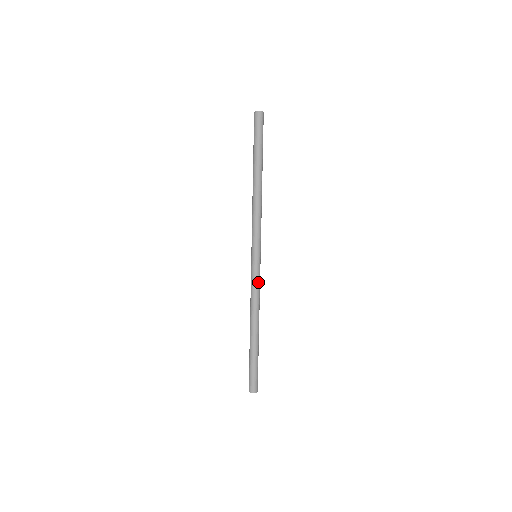
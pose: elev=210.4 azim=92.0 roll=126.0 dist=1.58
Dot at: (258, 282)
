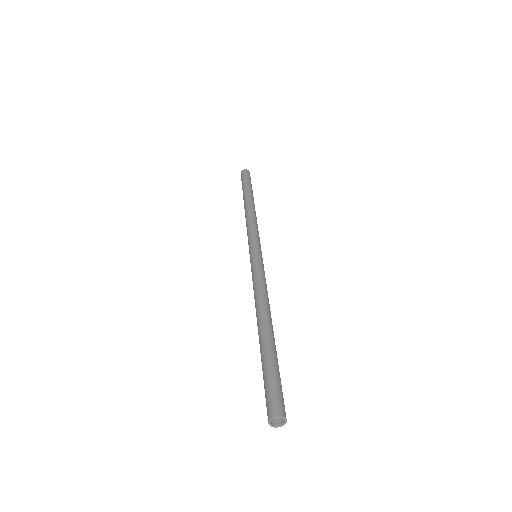
Dot at: (261, 273)
